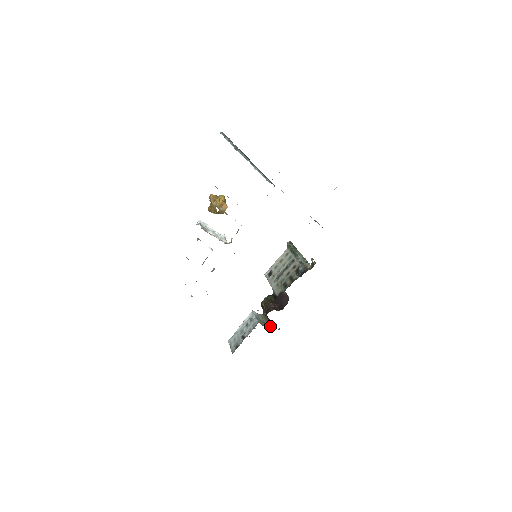
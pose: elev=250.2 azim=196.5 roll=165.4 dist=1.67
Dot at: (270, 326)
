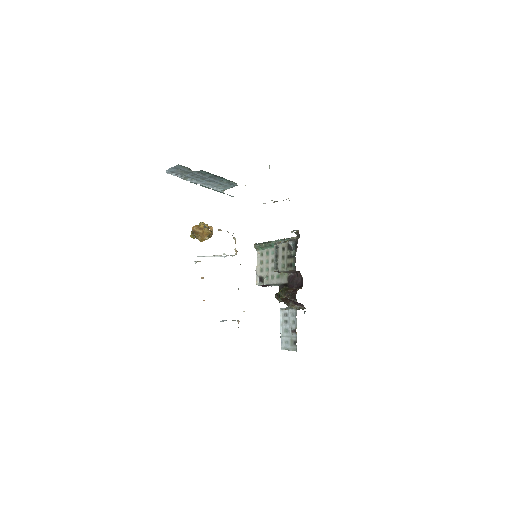
Dot at: (303, 308)
